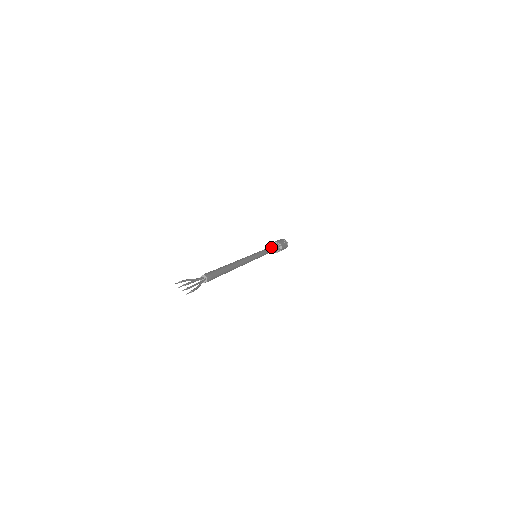
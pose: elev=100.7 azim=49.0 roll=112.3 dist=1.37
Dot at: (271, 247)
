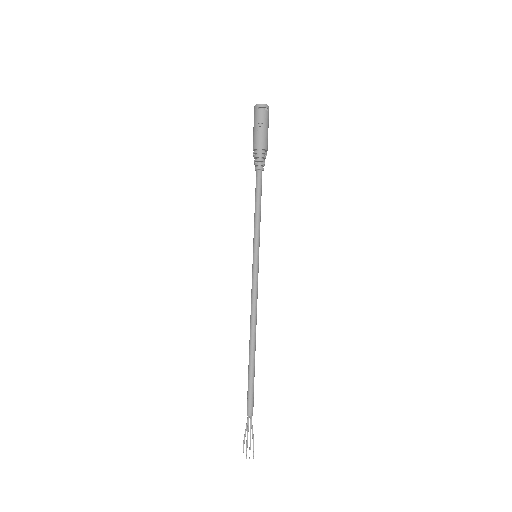
Dot at: (258, 185)
